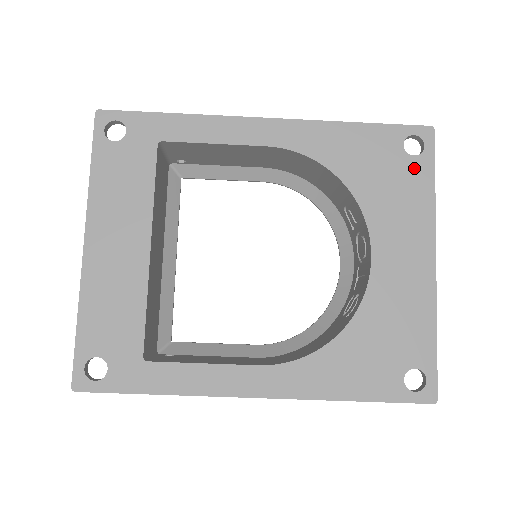
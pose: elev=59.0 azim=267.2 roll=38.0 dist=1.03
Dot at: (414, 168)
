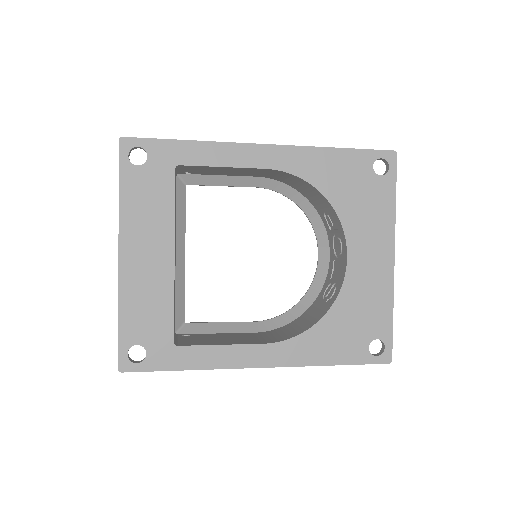
Dot at: (381, 186)
